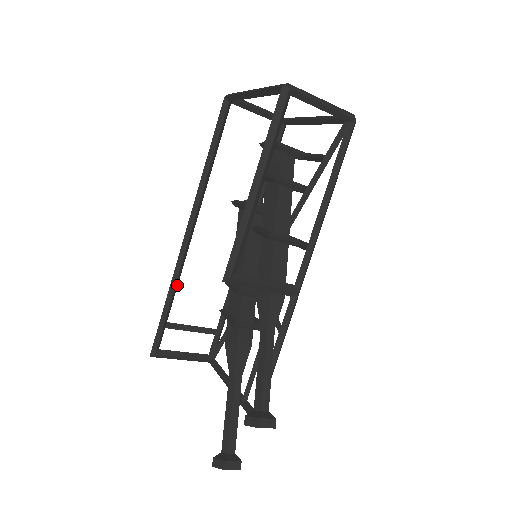
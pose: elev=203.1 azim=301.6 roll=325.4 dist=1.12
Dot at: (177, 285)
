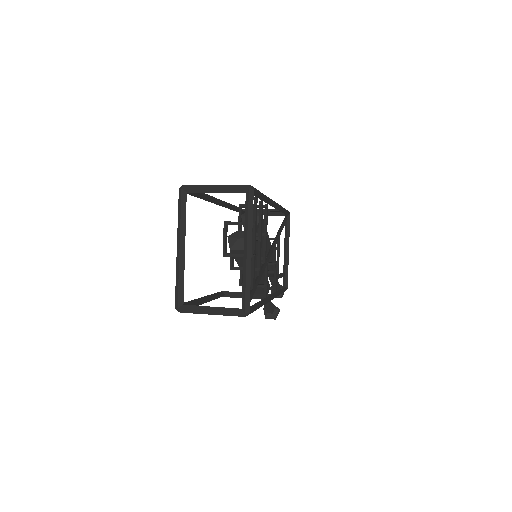
Dot at: (236, 208)
